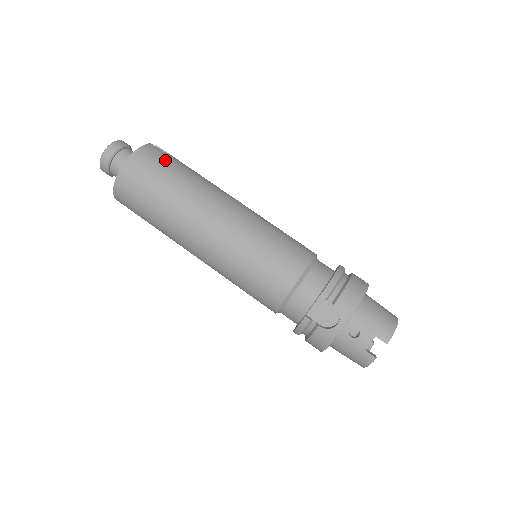
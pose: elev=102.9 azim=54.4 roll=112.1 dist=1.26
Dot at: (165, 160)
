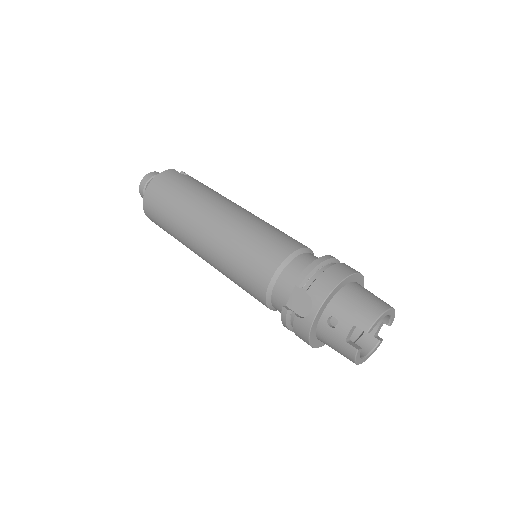
Dot at: (179, 180)
